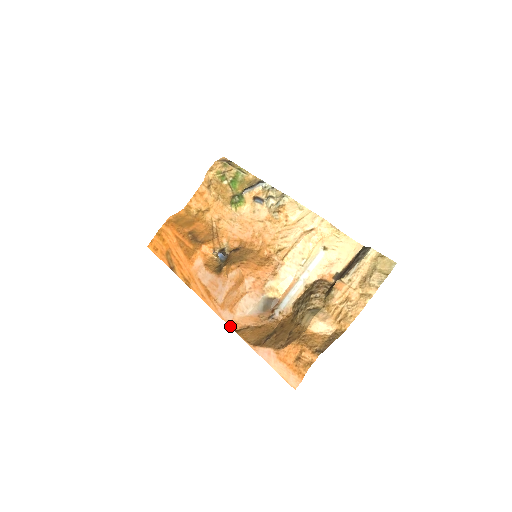
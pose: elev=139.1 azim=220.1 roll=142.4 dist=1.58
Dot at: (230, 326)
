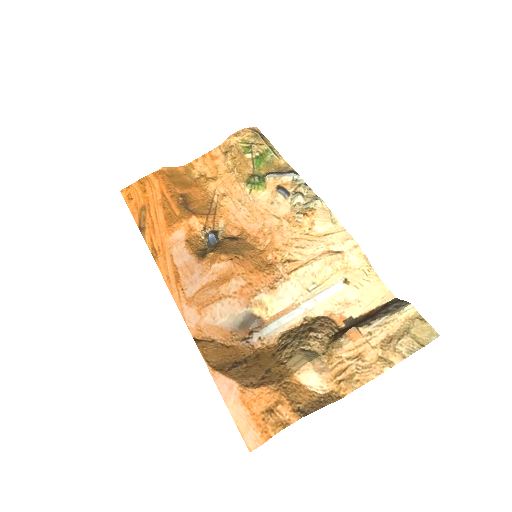
Dot at: (190, 330)
